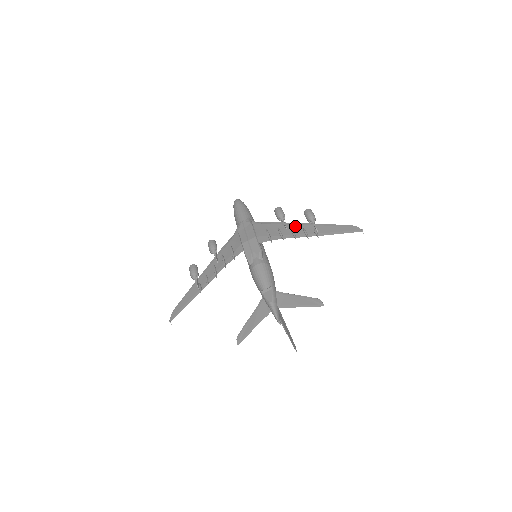
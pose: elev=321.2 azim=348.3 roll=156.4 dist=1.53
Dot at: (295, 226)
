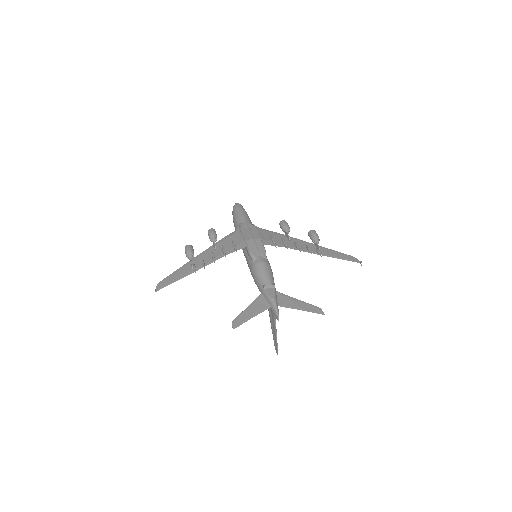
Dot at: (298, 241)
